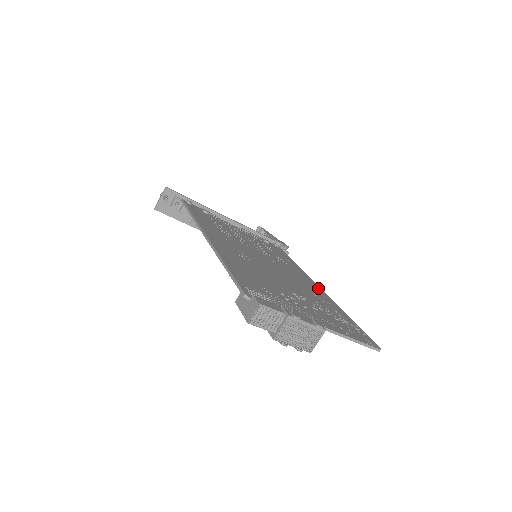
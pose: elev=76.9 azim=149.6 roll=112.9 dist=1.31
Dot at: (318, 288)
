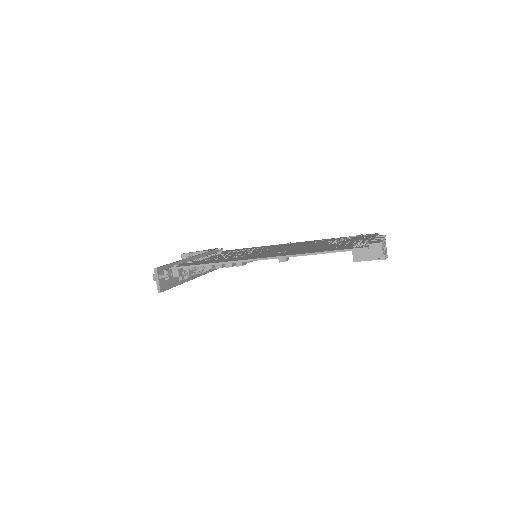
Dot at: occluded
